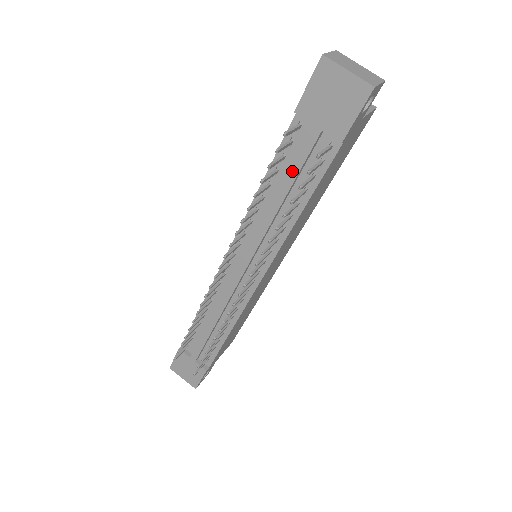
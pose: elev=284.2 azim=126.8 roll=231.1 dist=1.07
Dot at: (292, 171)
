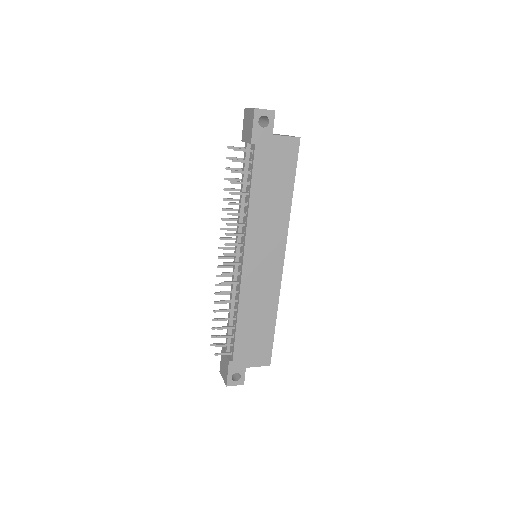
Dot at: occluded
